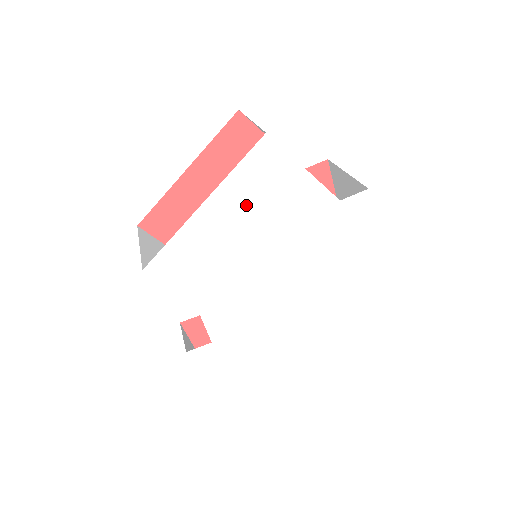
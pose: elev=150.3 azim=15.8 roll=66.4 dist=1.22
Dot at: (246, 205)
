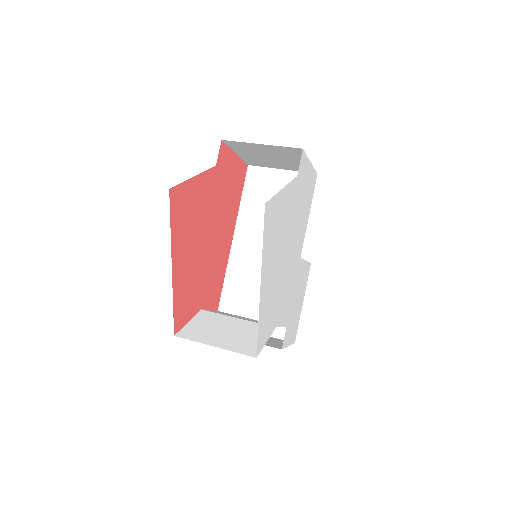
Dot at: (273, 251)
